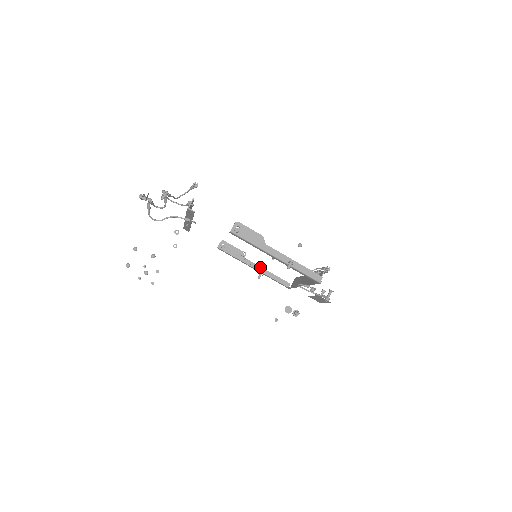
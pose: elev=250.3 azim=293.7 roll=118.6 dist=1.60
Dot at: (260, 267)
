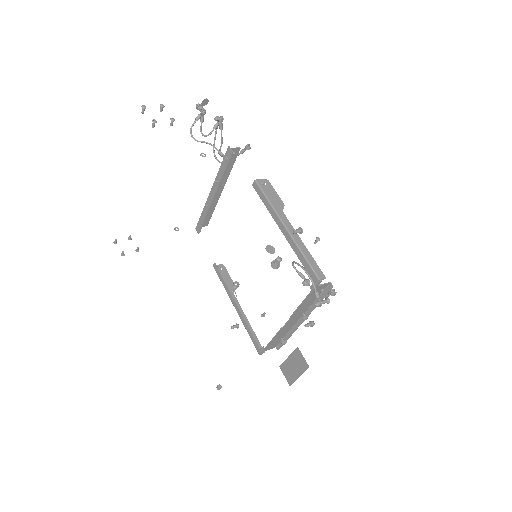
Dot at: (243, 312)
